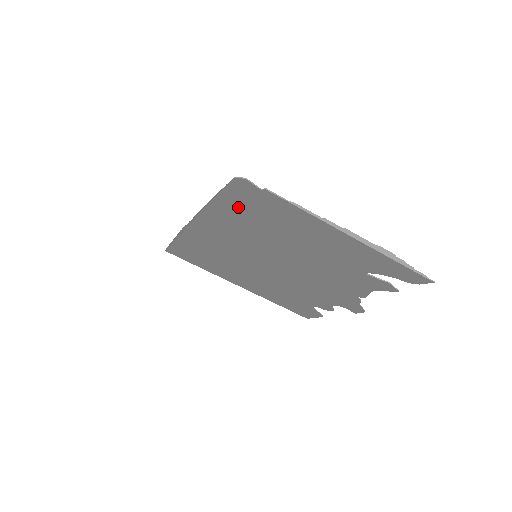
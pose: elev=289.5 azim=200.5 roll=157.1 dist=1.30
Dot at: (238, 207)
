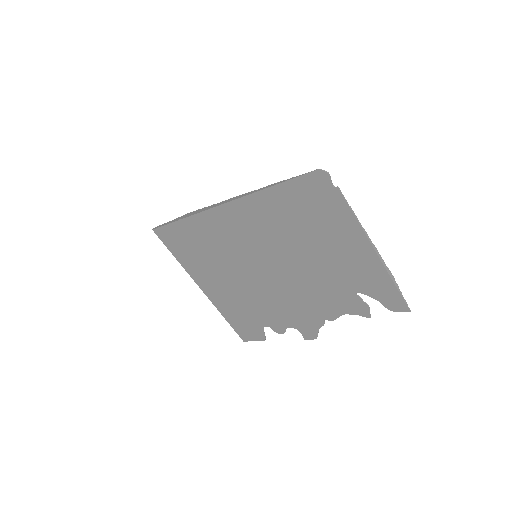
Dot at: (293, 198)
